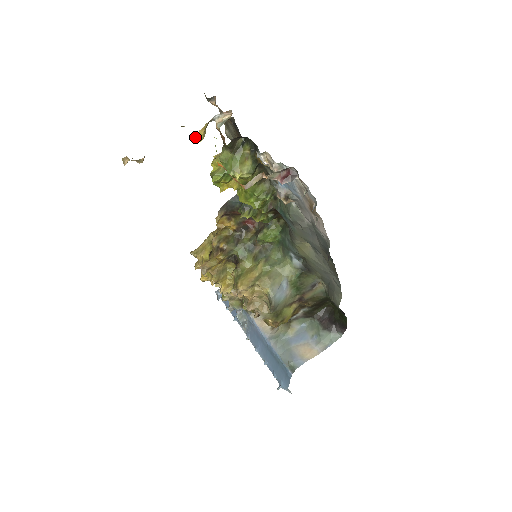
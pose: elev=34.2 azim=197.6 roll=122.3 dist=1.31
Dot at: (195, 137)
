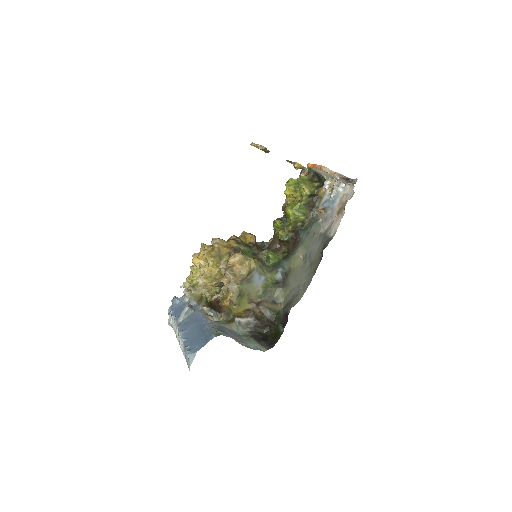
Dot at: (294, 164)
